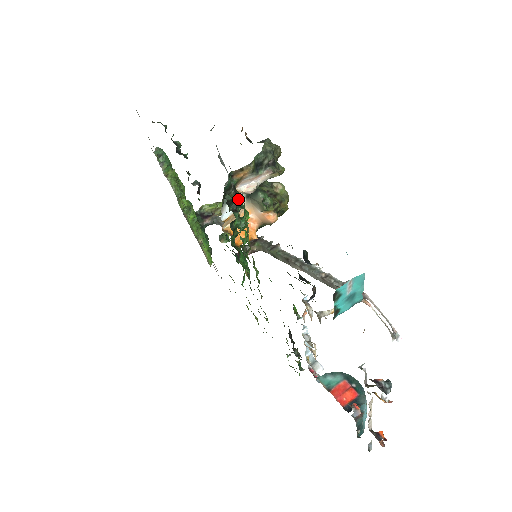
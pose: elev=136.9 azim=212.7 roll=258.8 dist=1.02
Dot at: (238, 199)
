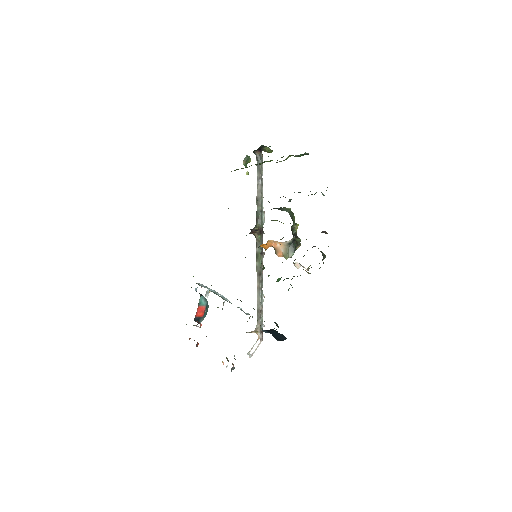
Dot at: occluded
